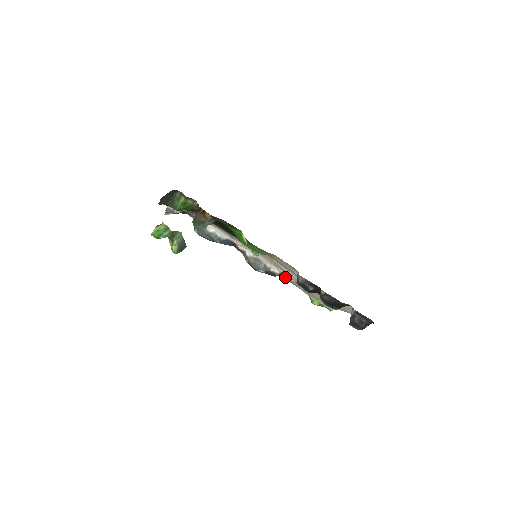
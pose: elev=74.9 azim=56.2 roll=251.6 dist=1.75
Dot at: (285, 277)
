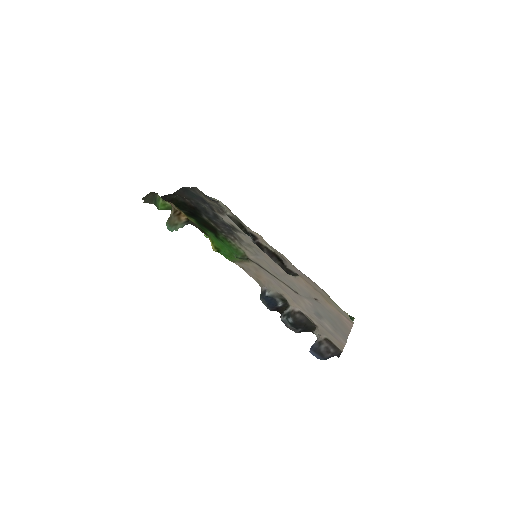
Dot at: (302, 278)
